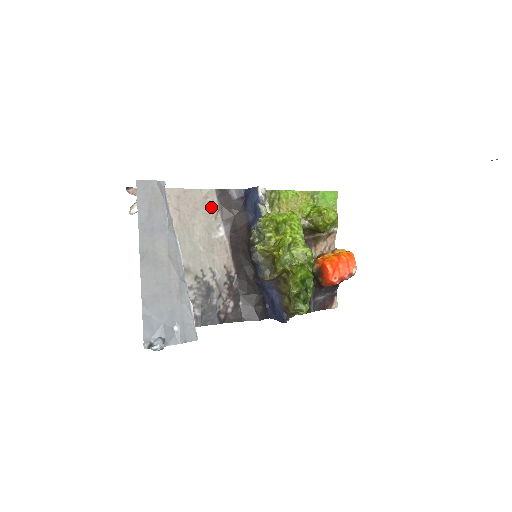
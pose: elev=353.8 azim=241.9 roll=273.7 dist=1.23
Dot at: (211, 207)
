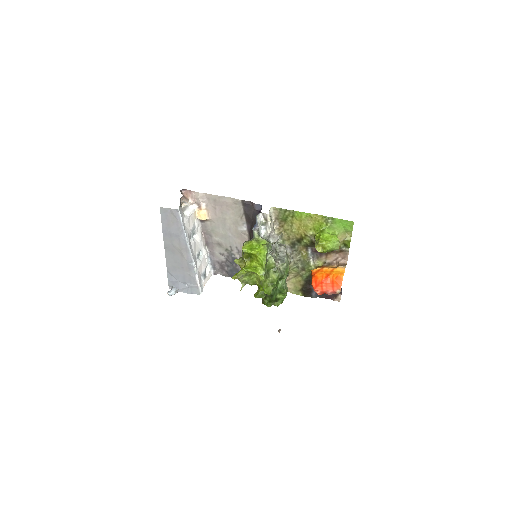
Dot at: (238, 210)
